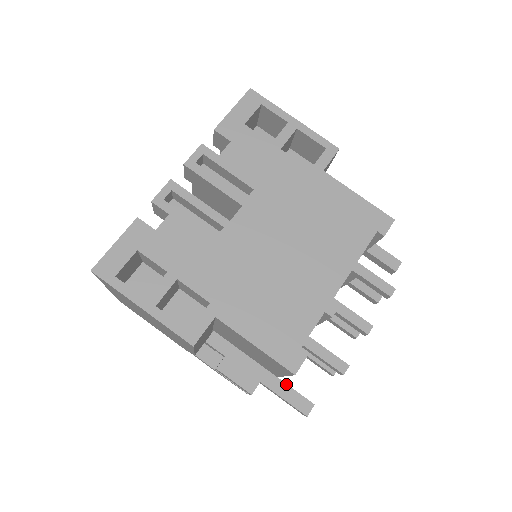
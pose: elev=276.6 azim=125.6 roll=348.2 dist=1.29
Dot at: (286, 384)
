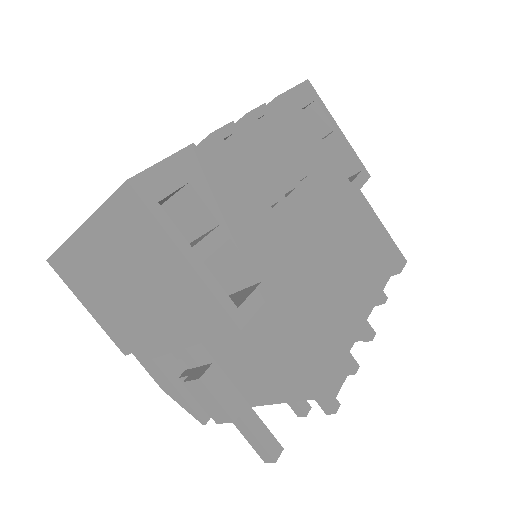
Dot at: (259, 418)
